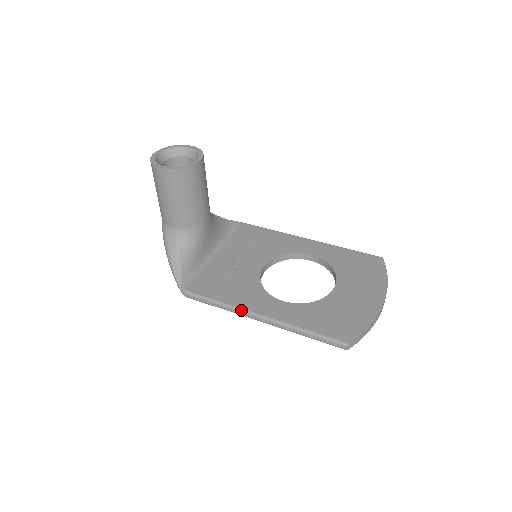
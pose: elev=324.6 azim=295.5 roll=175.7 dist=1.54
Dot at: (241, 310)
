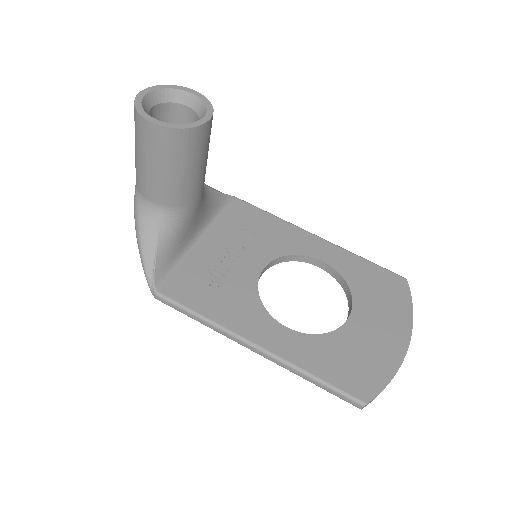
Dot at: (232, 334)
